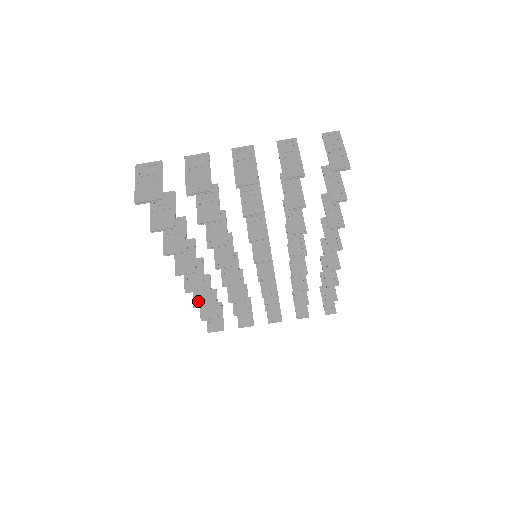
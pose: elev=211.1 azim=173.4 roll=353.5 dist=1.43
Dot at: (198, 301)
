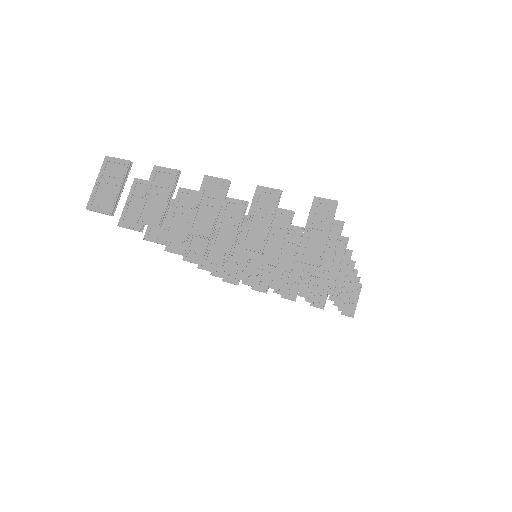
Dot at: (204, 263)
